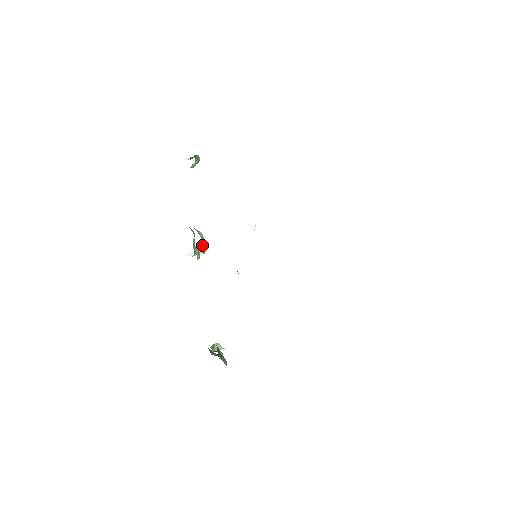
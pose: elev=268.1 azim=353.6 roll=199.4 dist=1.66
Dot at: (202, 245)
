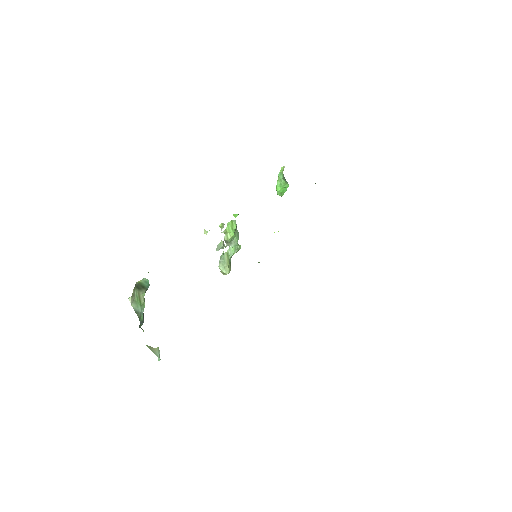
Dot at: (229, 238)
